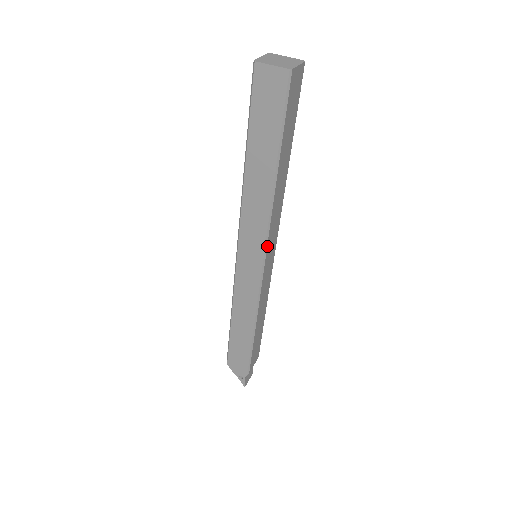
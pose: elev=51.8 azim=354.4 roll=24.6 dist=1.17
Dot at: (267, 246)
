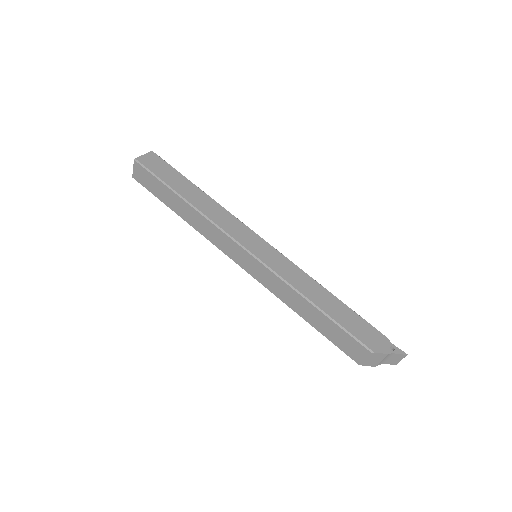
Dot at: (249, 229)
